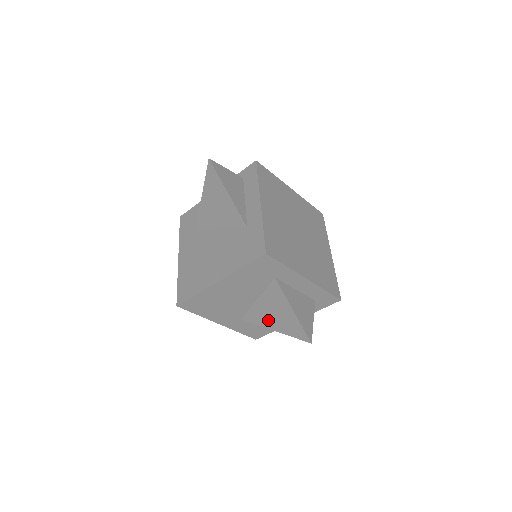
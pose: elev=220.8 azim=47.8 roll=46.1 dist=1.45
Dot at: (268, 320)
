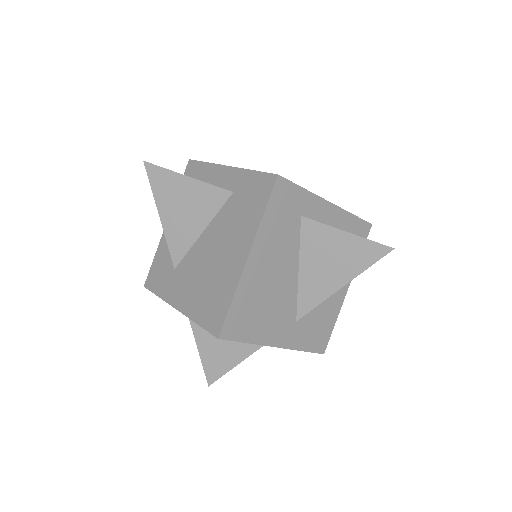
Dot at: (327, 281)
